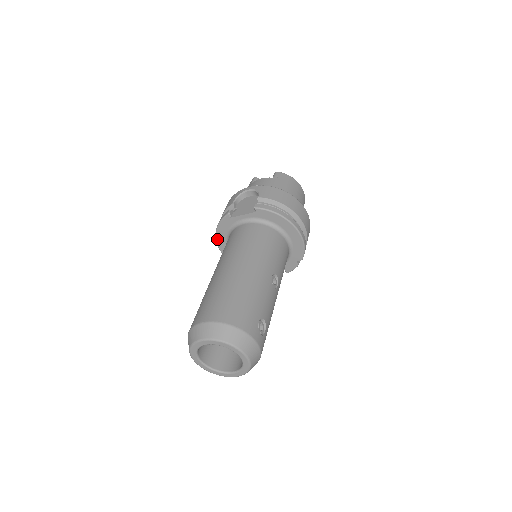
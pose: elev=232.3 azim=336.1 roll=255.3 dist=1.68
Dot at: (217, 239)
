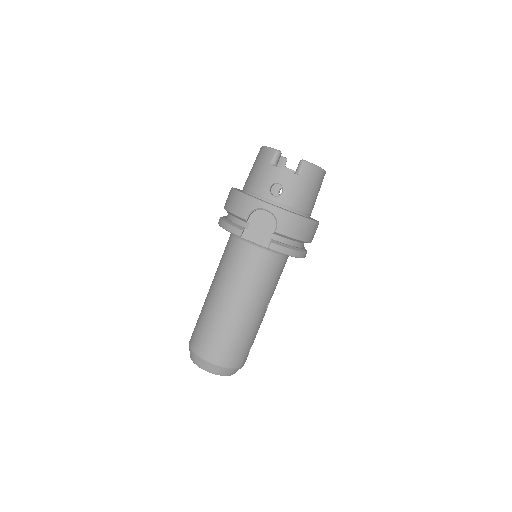
Dot at: occluded
